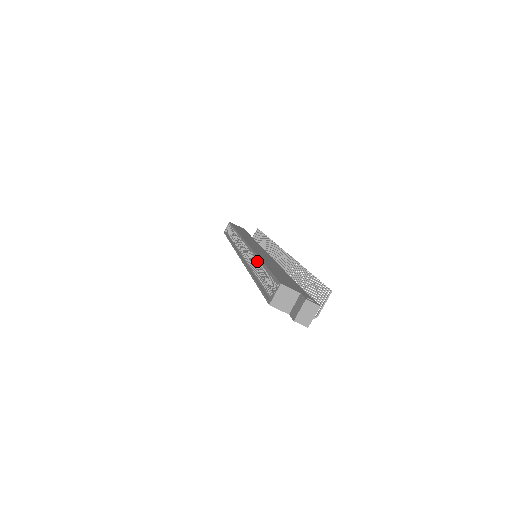
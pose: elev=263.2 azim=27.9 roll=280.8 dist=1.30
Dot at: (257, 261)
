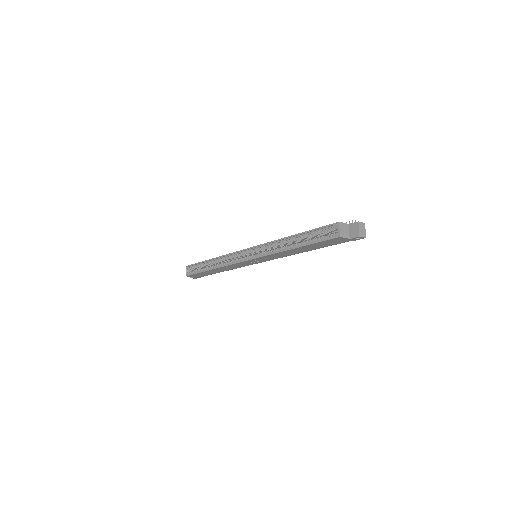
Dot at: (283, 242)
